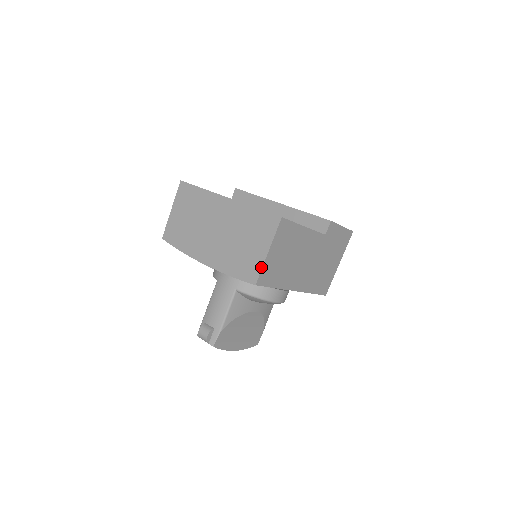
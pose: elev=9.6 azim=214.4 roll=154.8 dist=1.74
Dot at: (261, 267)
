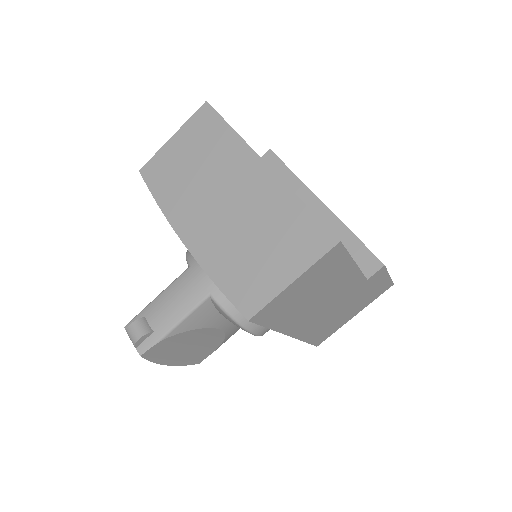
Dot at: (270, 299)
